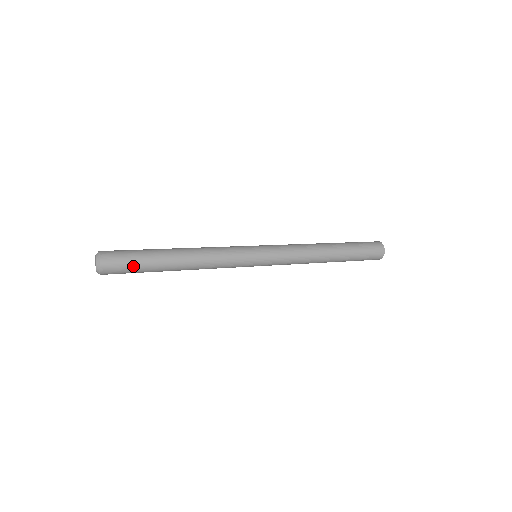
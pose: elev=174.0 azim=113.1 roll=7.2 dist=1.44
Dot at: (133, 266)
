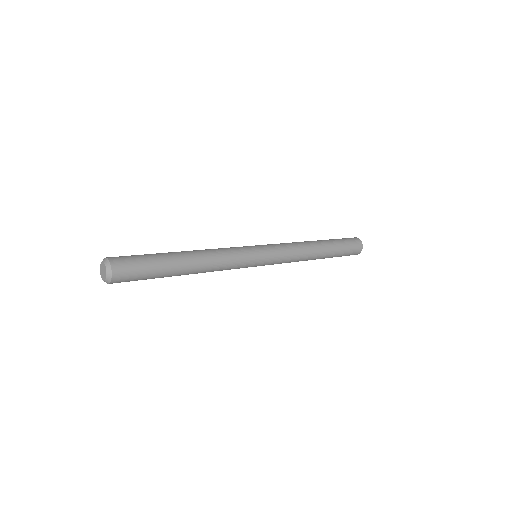
Dot at: occluded
